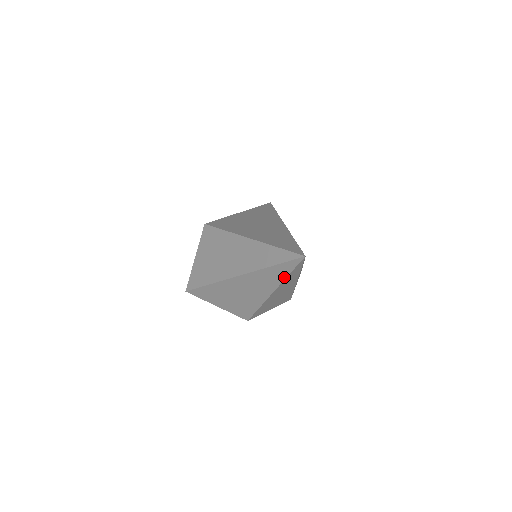
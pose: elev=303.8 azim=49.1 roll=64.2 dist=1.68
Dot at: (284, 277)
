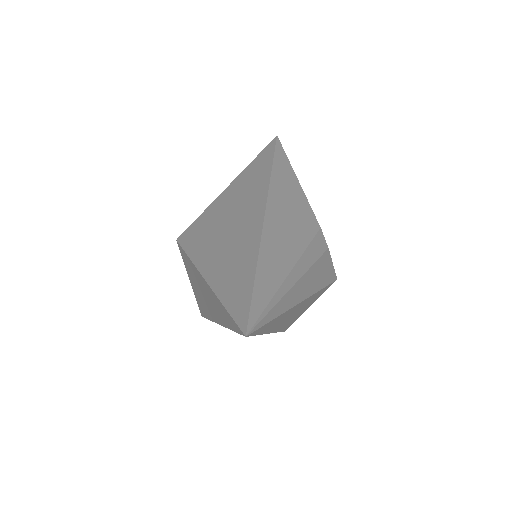
Dot at: occluded
